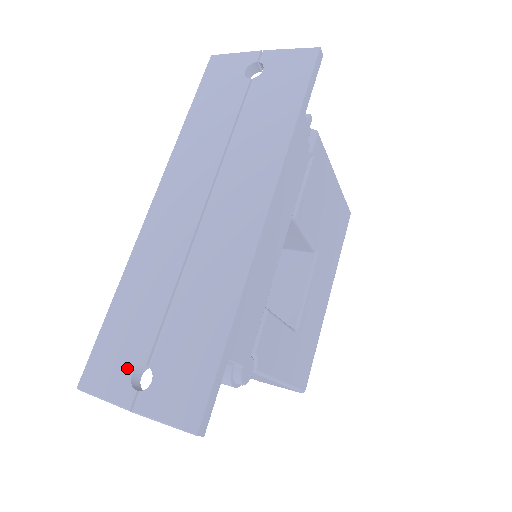
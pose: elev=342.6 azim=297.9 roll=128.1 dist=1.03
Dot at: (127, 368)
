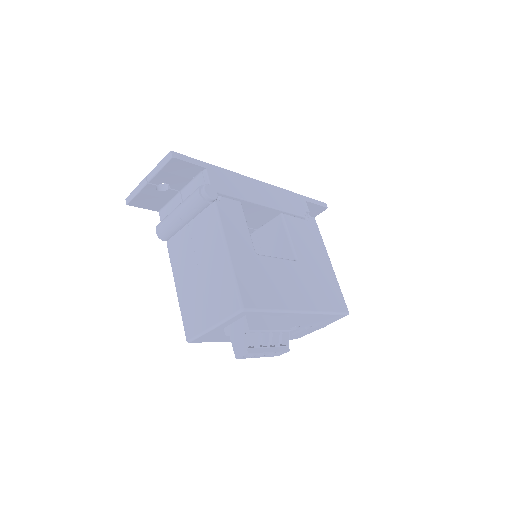
Dot at: occluded
